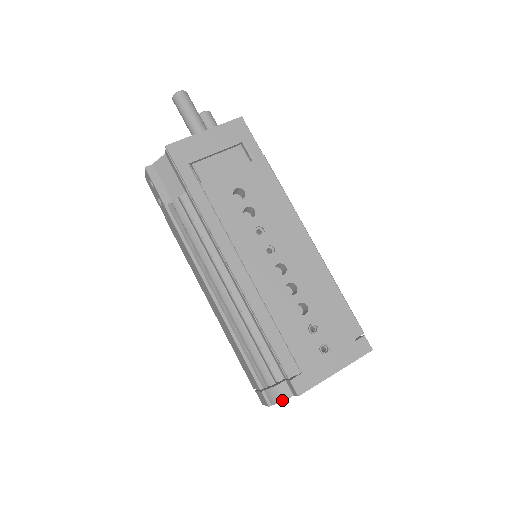
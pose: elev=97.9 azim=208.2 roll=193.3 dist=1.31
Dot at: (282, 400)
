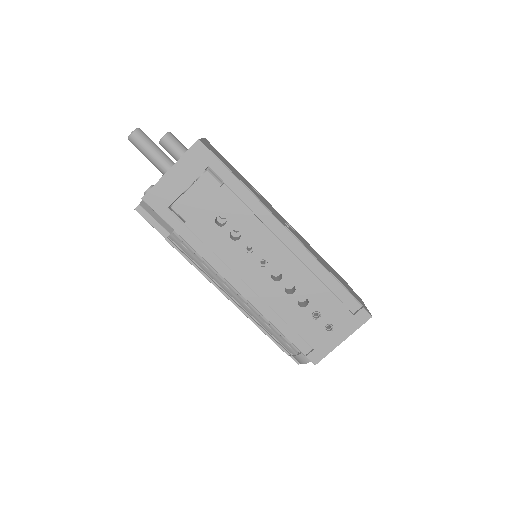
Dot at: (306, 363)
